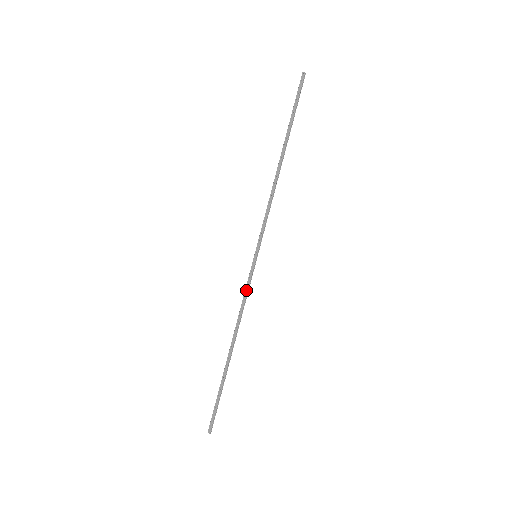
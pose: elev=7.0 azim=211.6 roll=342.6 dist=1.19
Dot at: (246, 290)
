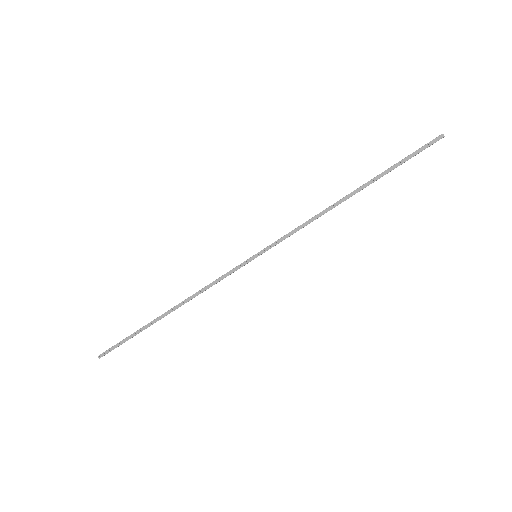
Dot at: (223, 276)
